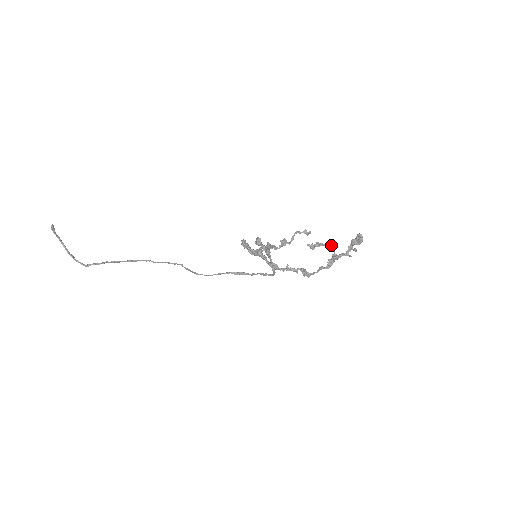
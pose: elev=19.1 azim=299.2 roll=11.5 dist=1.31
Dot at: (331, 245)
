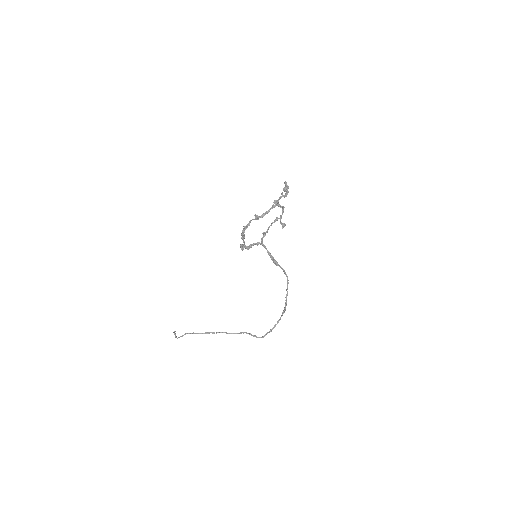
Dot at: occluded
